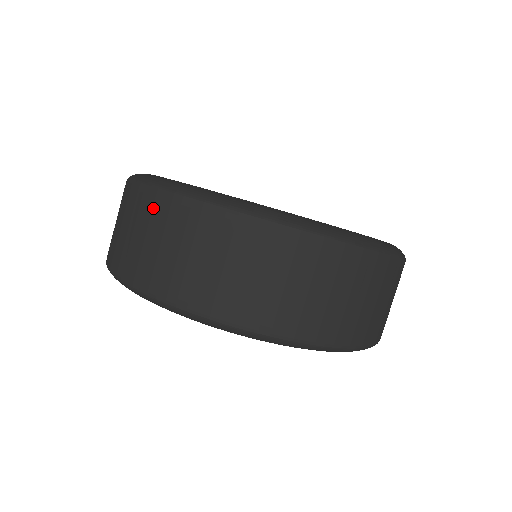
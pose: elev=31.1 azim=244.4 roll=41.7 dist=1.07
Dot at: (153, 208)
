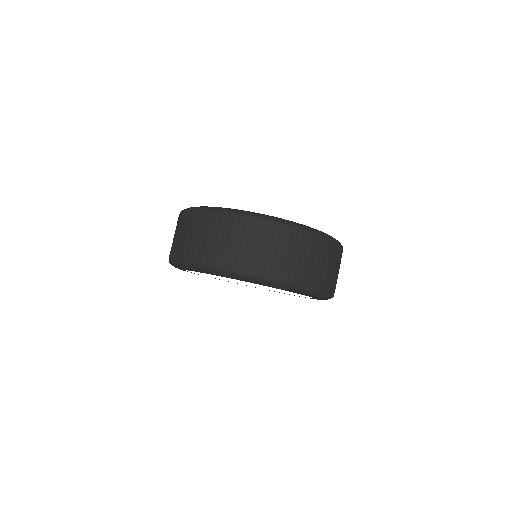
Dot at: (222, 222)
